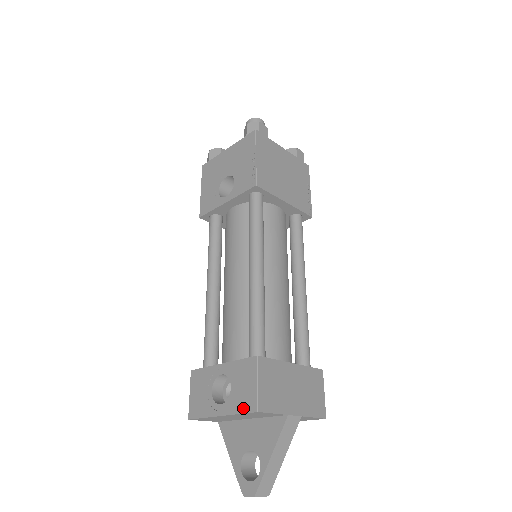
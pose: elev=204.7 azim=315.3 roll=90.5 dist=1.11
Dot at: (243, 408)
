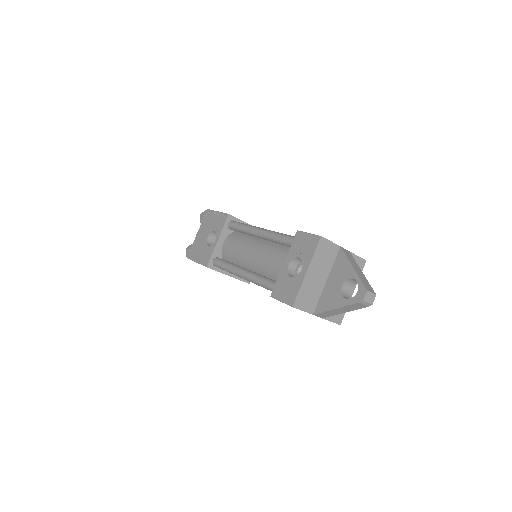
Dot at: (313, 248)
